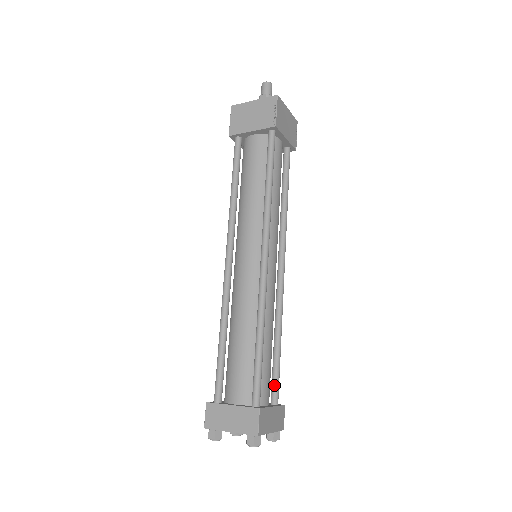
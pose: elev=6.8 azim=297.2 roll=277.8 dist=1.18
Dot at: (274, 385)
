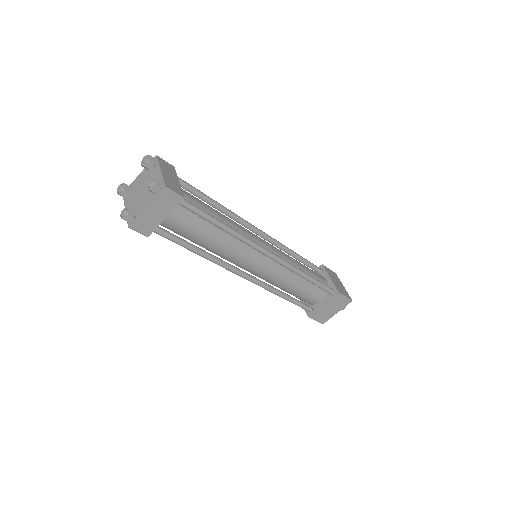
Dot at: (192, 205)
